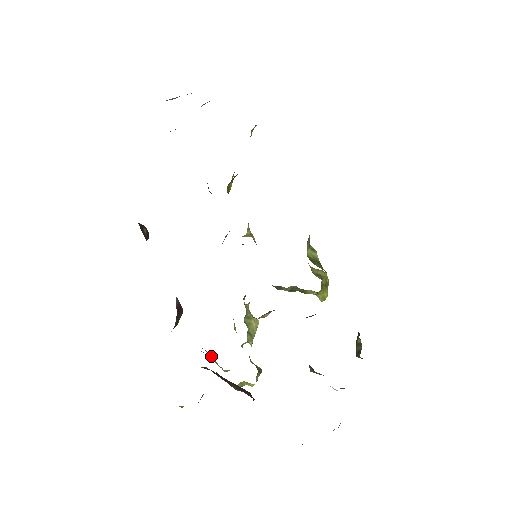
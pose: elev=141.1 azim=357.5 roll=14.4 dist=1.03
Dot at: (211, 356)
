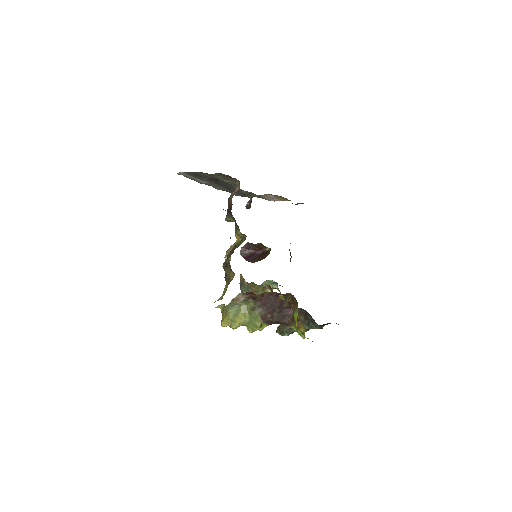
Dot at: (242, 305)
